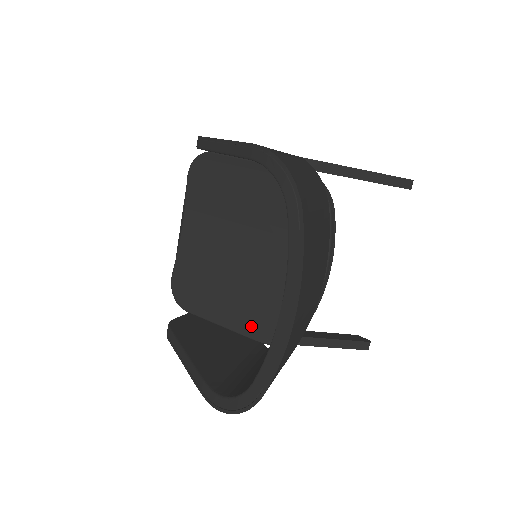
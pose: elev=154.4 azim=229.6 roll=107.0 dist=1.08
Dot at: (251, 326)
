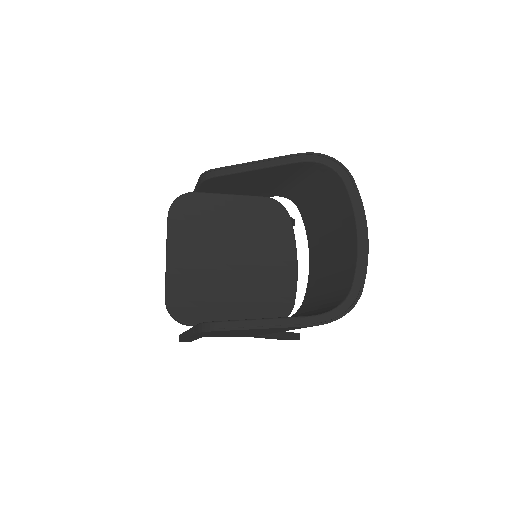
Dot at: (257, 316)
